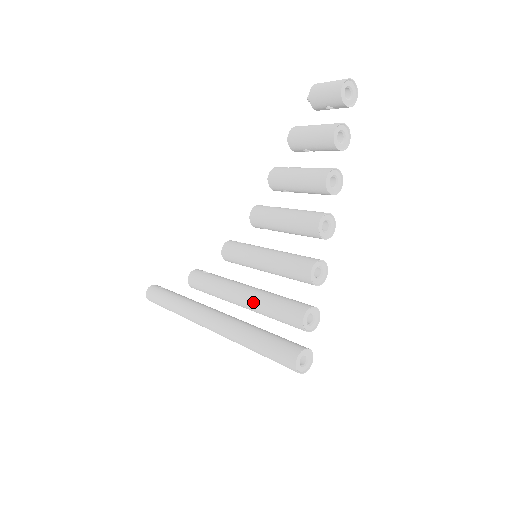
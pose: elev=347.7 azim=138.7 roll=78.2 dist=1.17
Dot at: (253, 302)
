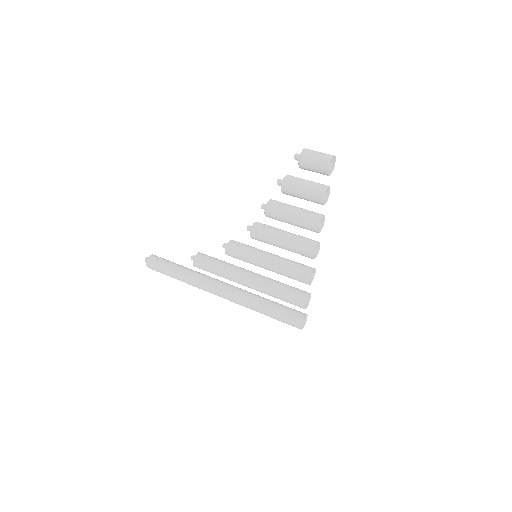
Dot at: (262, 290)
